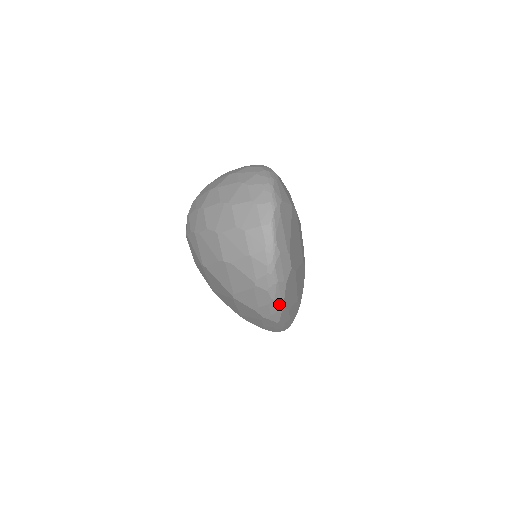
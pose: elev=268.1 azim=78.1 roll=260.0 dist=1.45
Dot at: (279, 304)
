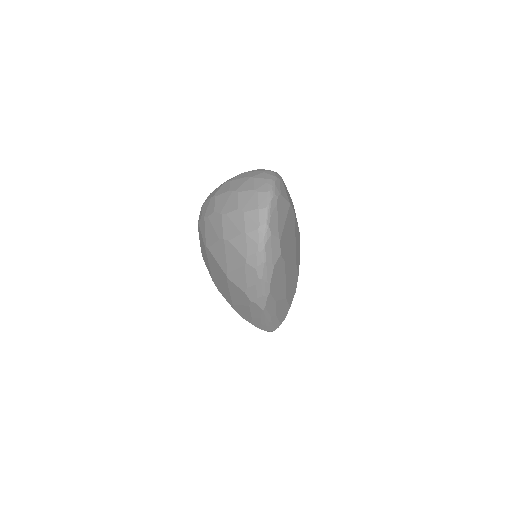
Dot at: (265, 286)
